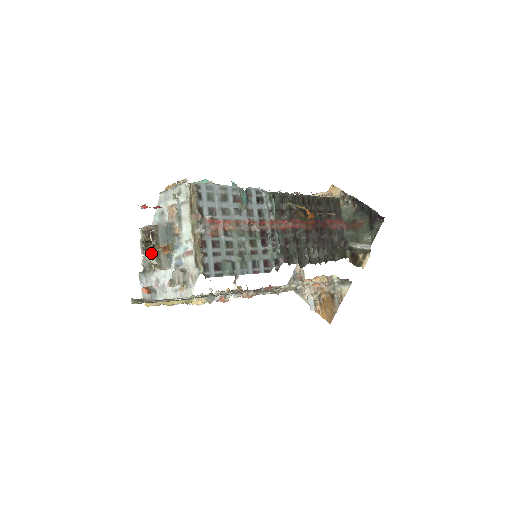
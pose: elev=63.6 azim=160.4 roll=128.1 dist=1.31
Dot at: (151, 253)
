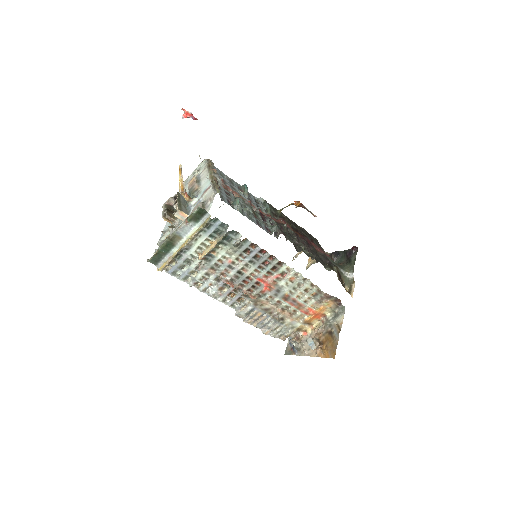
Dot at: (171, 215)
